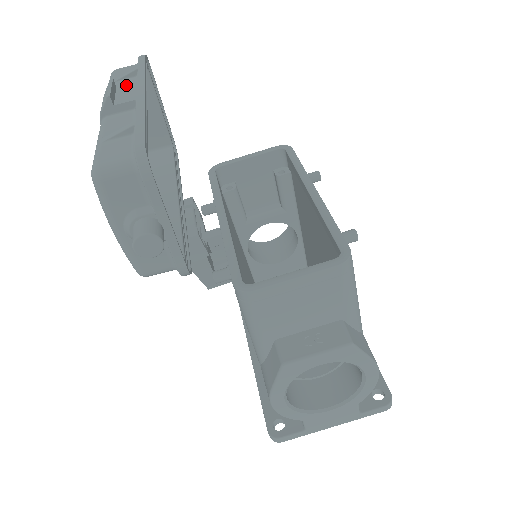
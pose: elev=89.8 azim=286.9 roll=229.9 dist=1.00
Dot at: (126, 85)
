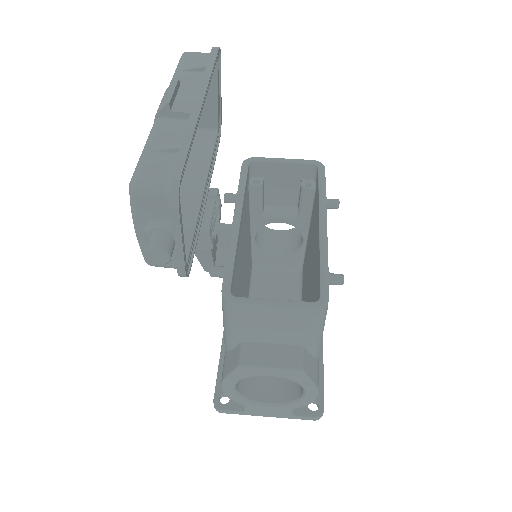
Dot at: (189, 87)
